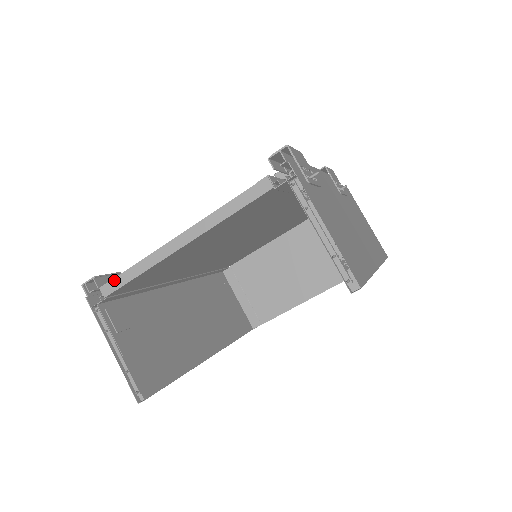
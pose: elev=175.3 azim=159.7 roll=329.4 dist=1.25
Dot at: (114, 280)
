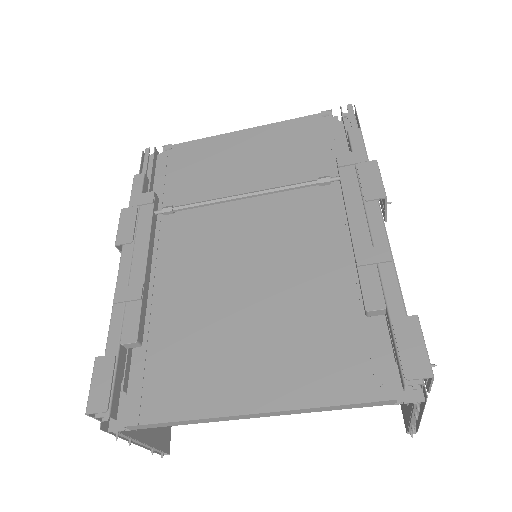
Dot at: (148, 425)
